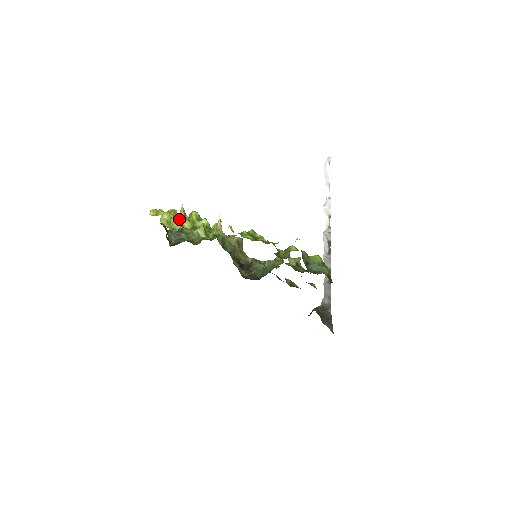
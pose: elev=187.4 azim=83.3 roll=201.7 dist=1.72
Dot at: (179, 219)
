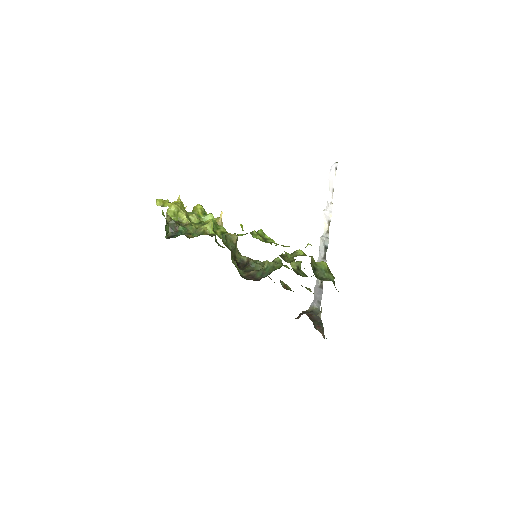
Dot at: (186, 212)
